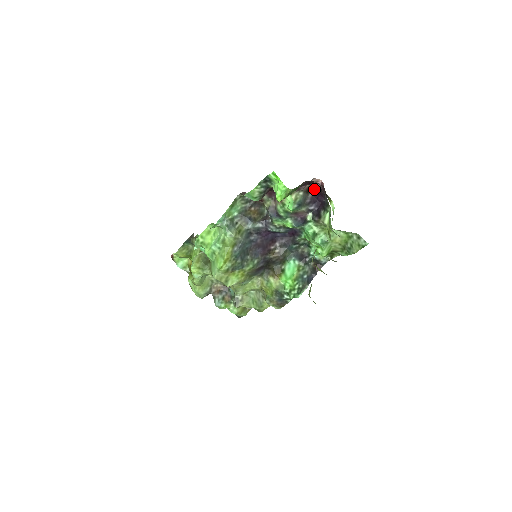
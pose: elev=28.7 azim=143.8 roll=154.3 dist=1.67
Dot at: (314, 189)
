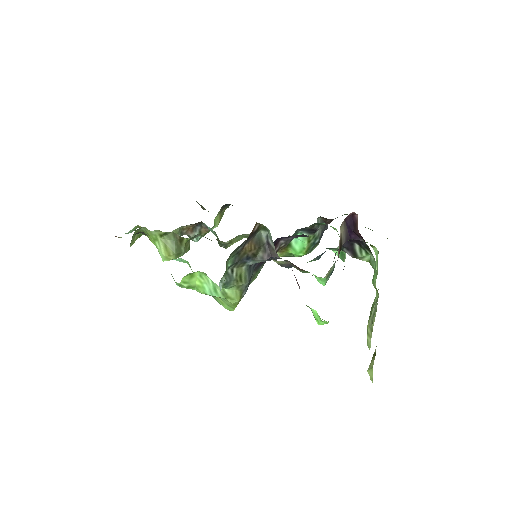
Dot at: (344, 228)
